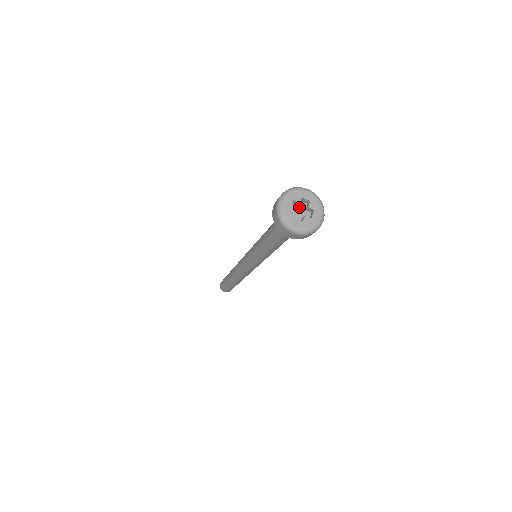
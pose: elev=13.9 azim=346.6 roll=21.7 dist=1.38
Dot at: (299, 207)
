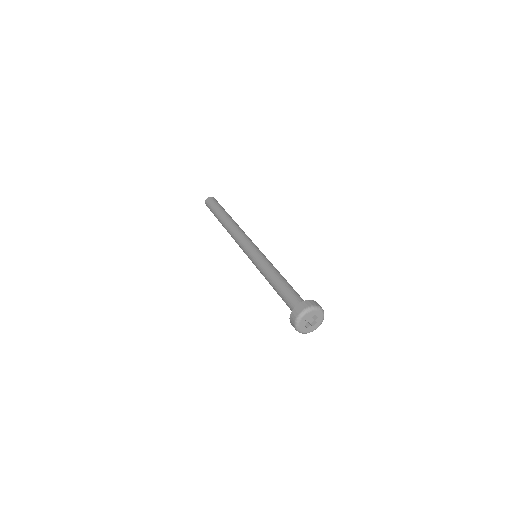
Dot at: occluded
